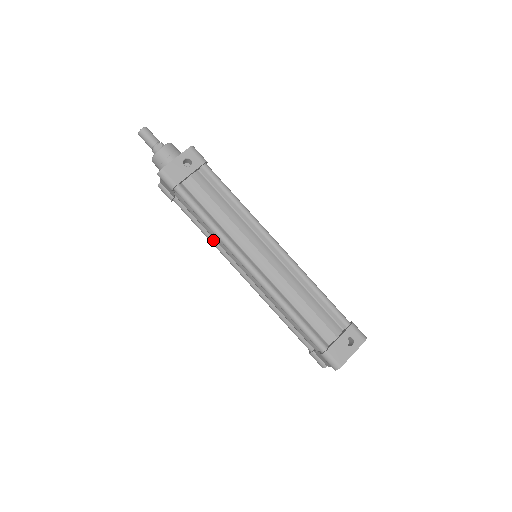
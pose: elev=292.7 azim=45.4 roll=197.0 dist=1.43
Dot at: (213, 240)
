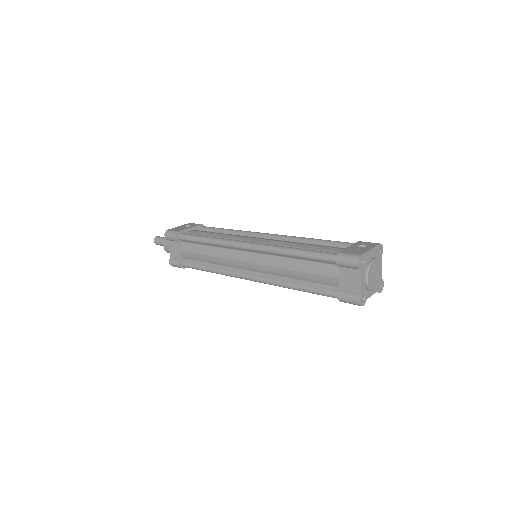
Dot at: (217, 268)
